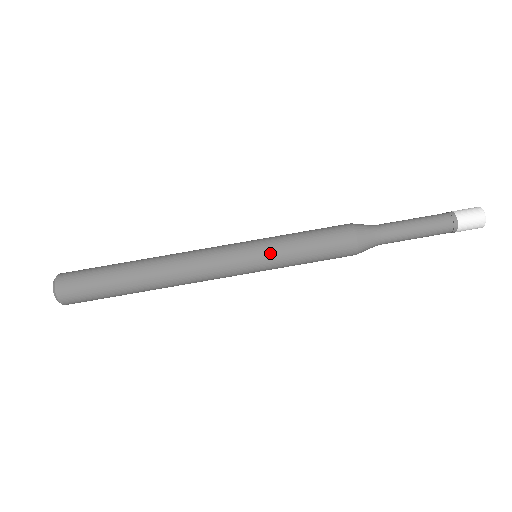
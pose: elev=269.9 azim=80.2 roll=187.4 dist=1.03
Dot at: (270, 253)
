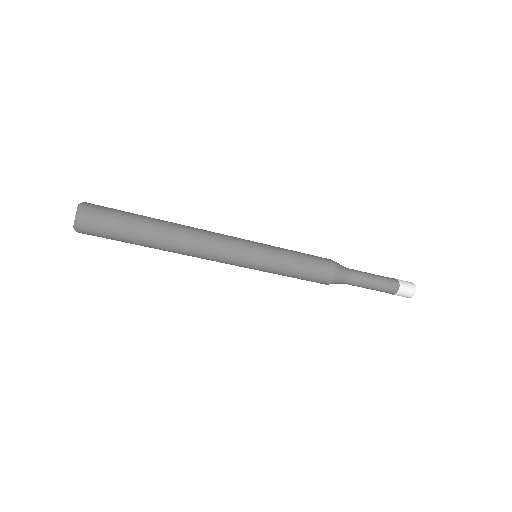
Dot at: (269, 268)
